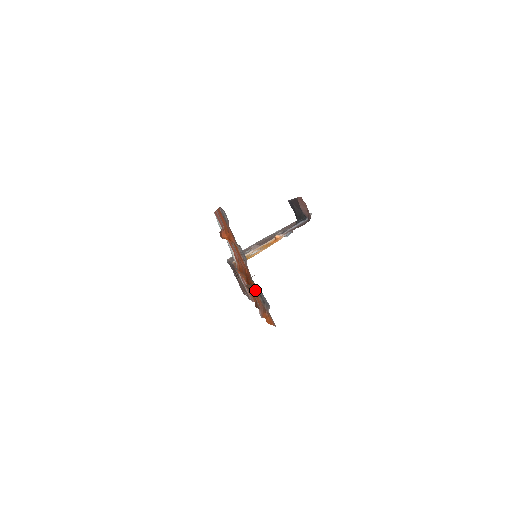
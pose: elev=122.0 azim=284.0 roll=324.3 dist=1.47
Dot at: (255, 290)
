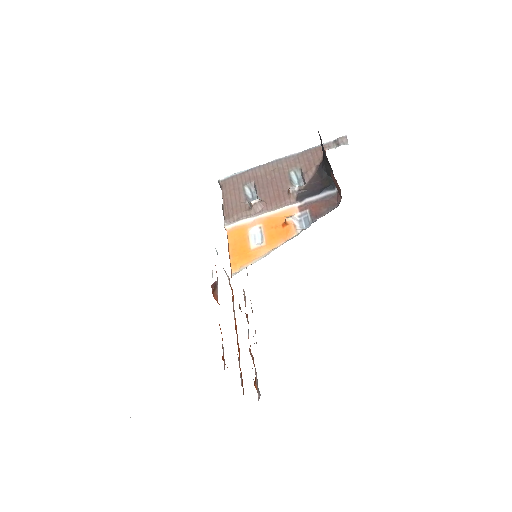
Dot at: occluded
